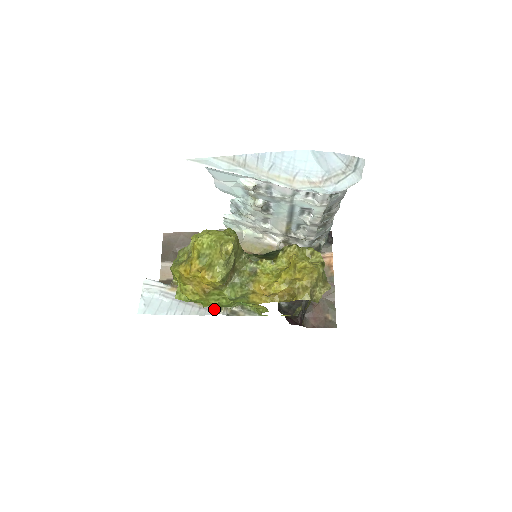
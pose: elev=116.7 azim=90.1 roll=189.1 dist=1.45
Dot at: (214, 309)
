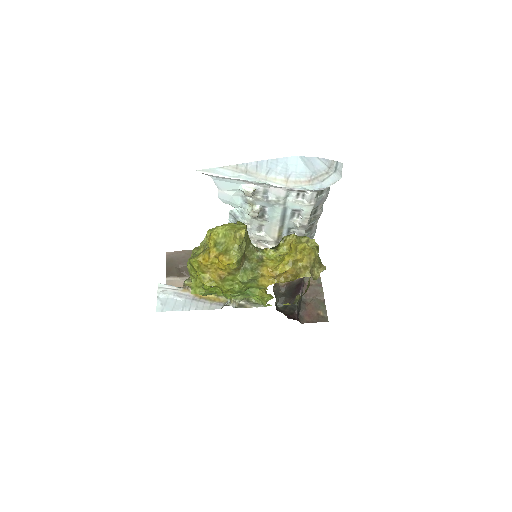
Dot at: (223, 304)
